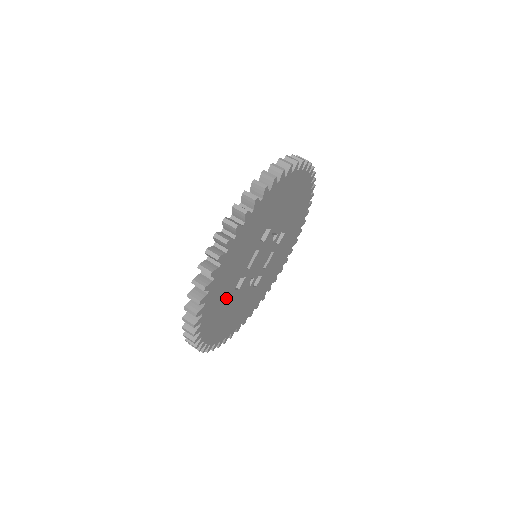
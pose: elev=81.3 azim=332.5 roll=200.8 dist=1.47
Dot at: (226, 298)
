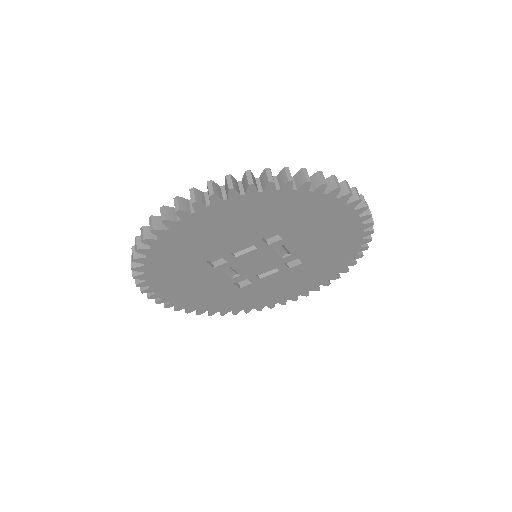
Dot at: (192, 260)
